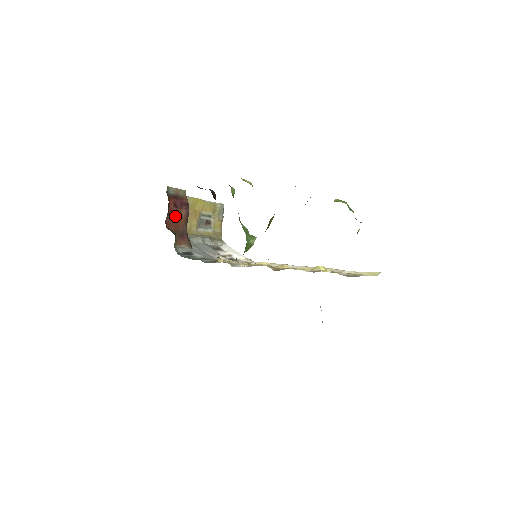
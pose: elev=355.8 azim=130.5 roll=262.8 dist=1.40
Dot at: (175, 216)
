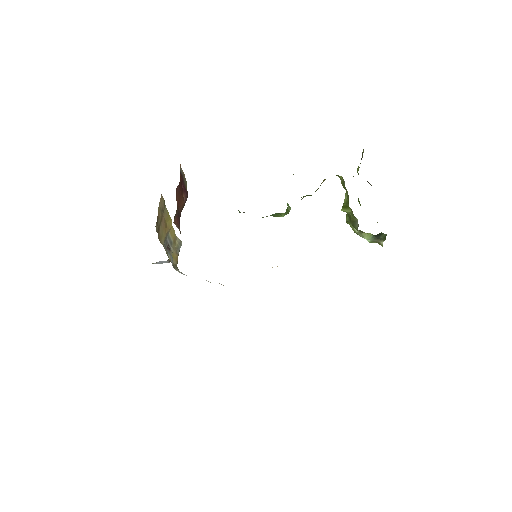
Dot at: (180, 193)
